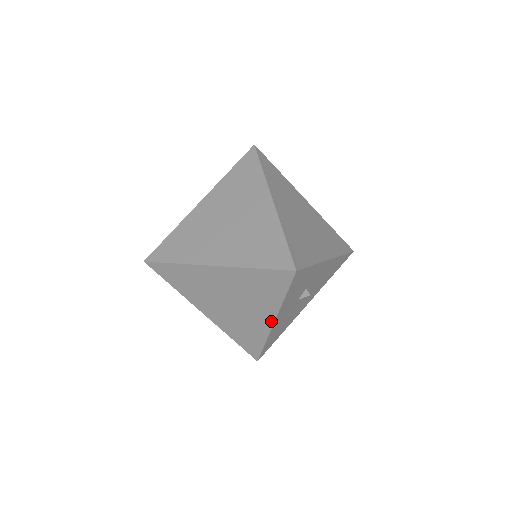
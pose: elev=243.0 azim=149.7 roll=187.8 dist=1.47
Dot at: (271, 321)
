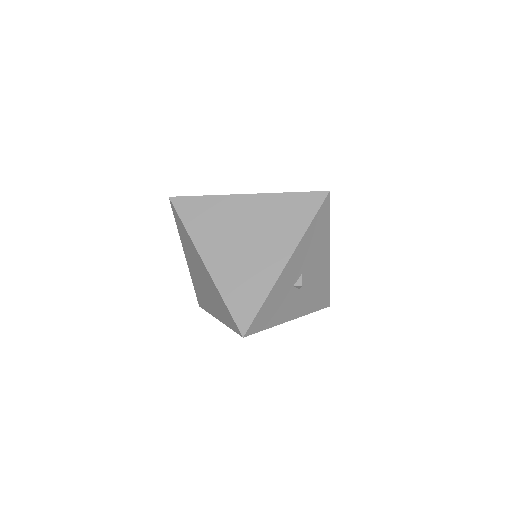
Dot at: (290, 319)
